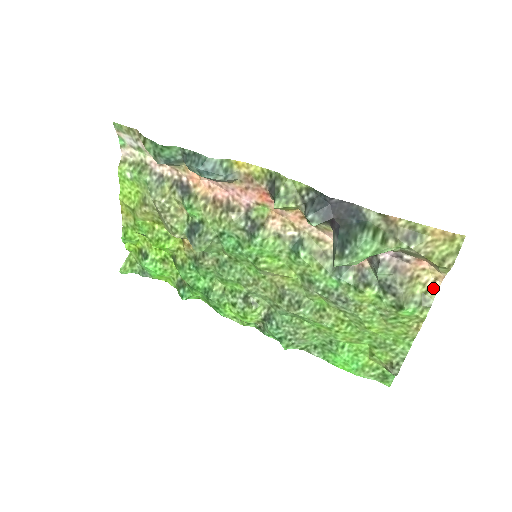
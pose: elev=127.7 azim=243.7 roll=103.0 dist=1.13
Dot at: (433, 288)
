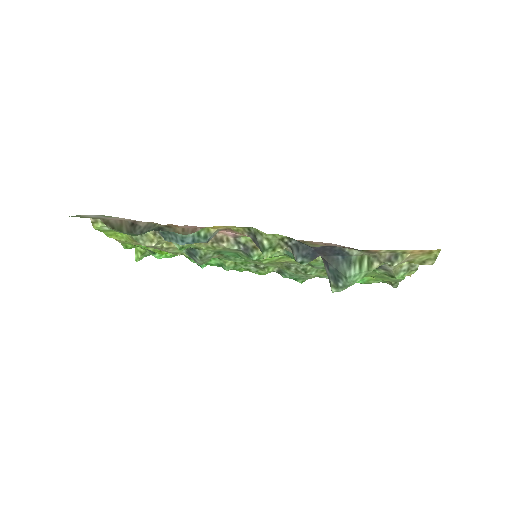
Dot at: occluded
